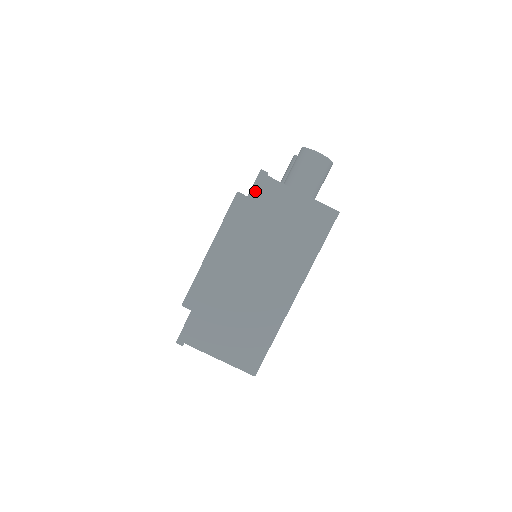
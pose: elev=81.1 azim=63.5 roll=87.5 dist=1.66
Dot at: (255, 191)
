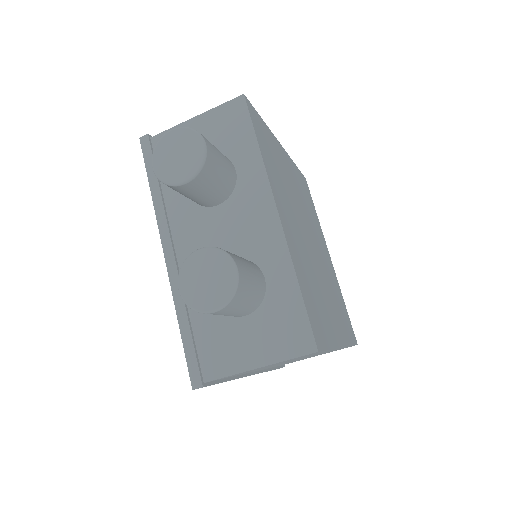
Dot at: occluded
